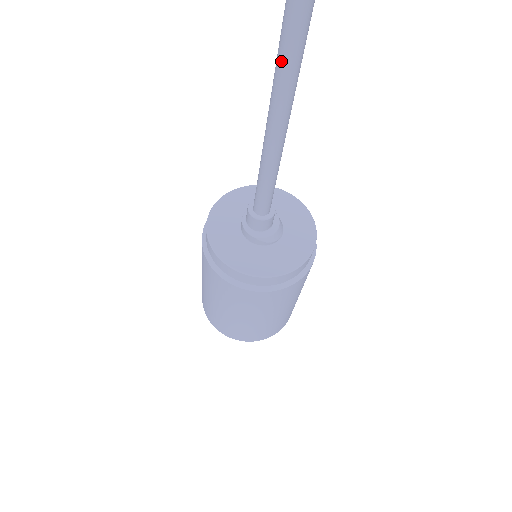
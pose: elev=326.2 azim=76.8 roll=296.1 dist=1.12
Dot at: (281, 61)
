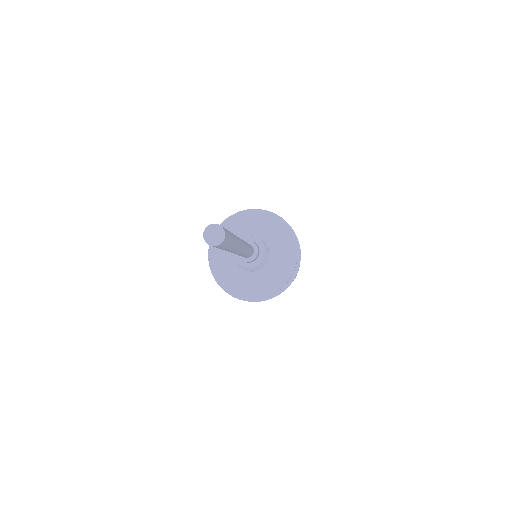
Dot at: occluded
